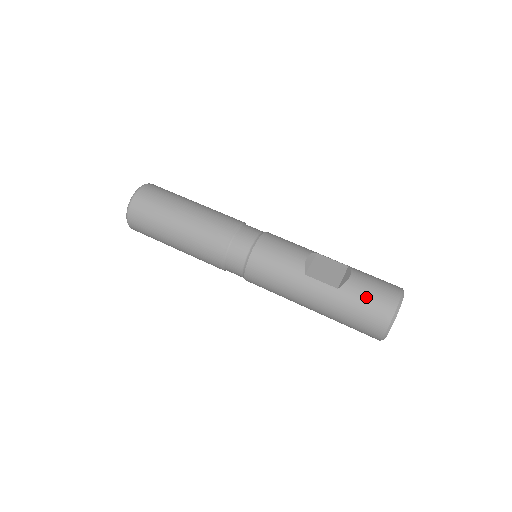
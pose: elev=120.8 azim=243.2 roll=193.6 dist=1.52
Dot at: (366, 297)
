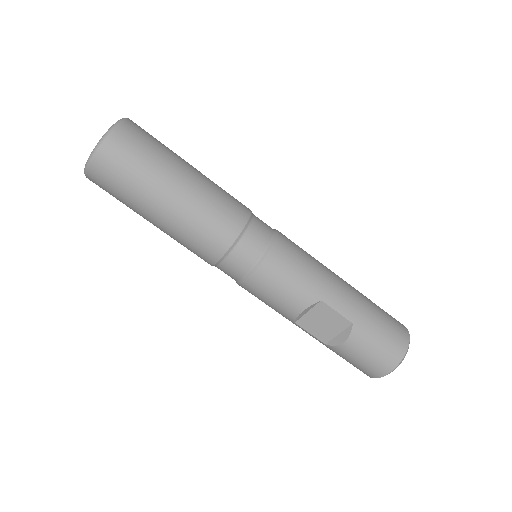
Dot at: (351, 361)
